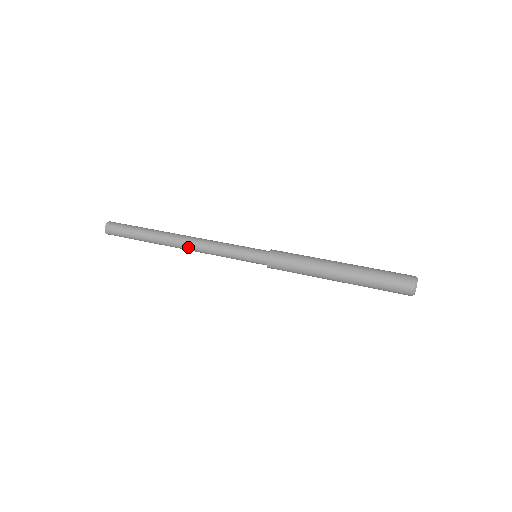
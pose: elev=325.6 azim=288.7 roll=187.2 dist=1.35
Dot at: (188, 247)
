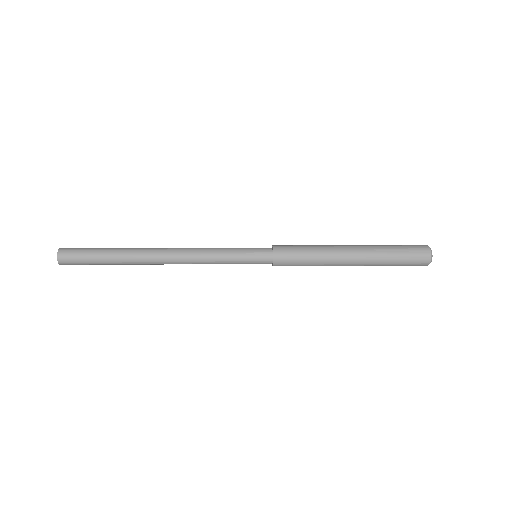
Dot at: (173, 252)
